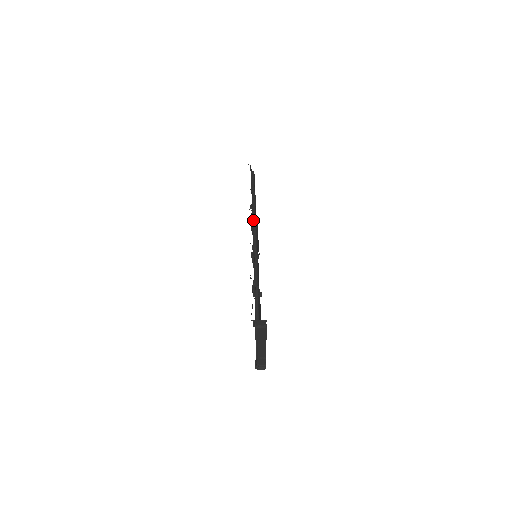
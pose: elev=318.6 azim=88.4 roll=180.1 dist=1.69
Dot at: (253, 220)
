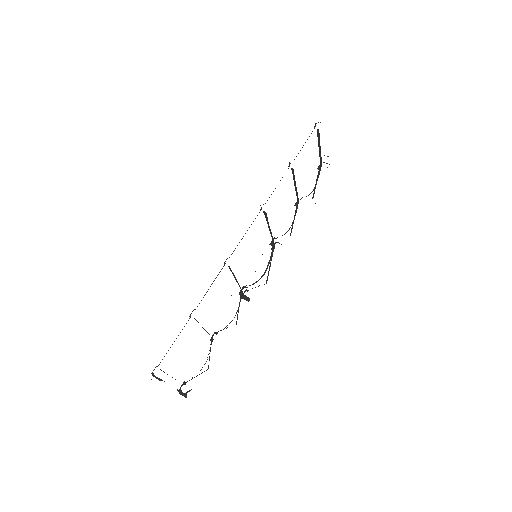
Dot at: (264, 213)
